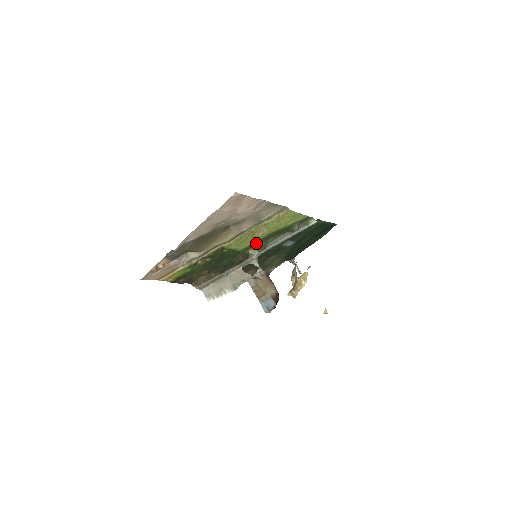
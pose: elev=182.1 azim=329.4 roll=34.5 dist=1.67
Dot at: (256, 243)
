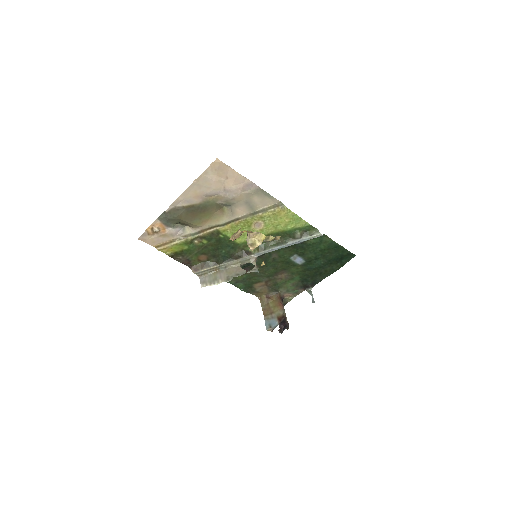
Dot at: occluded
